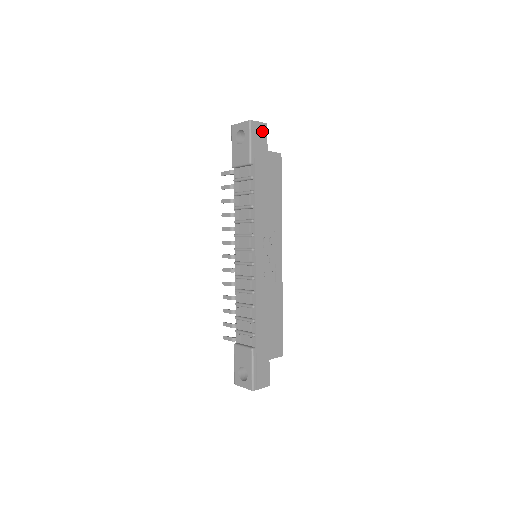
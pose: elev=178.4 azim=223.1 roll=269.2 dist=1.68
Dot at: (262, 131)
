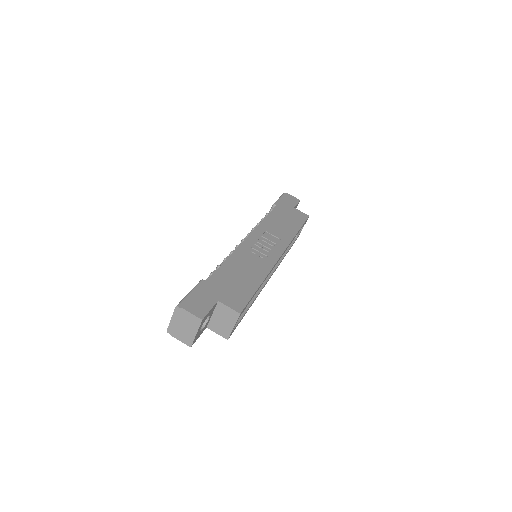
Dot at: (293, 200)
